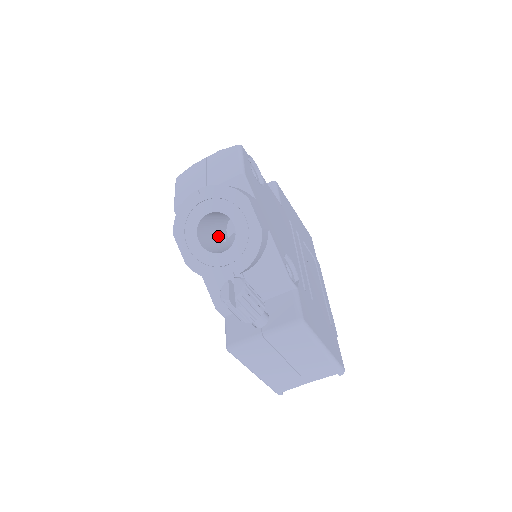
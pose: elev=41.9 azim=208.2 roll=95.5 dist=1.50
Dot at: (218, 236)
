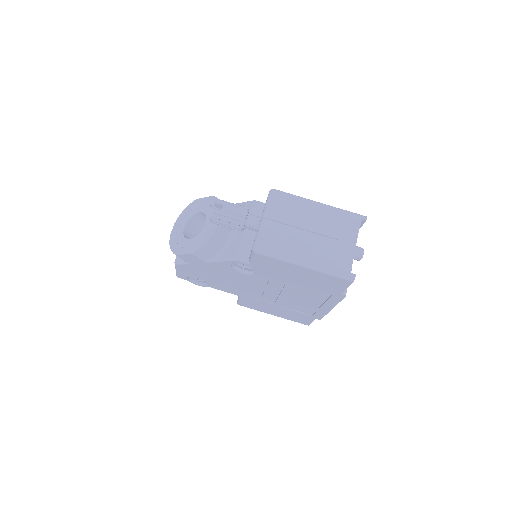
Dot at: occluded
